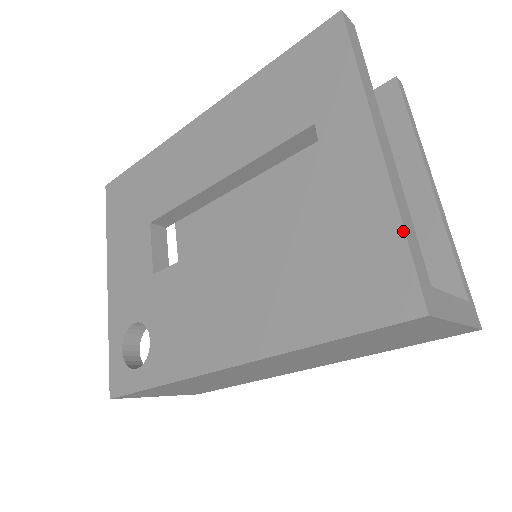
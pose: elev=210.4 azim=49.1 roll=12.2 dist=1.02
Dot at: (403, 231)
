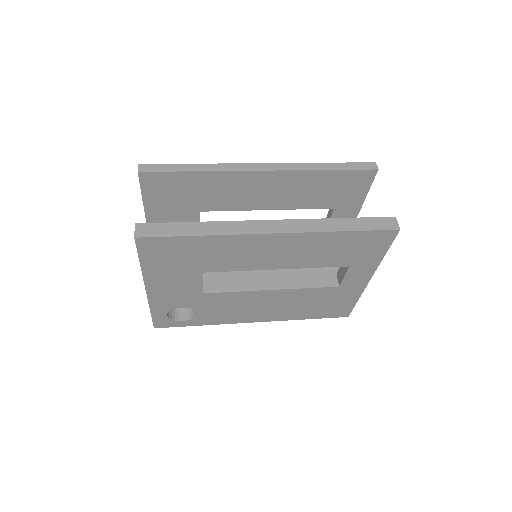
Dot at: occluded
